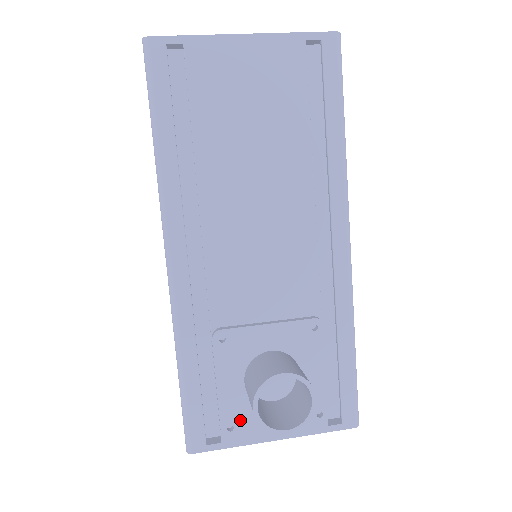
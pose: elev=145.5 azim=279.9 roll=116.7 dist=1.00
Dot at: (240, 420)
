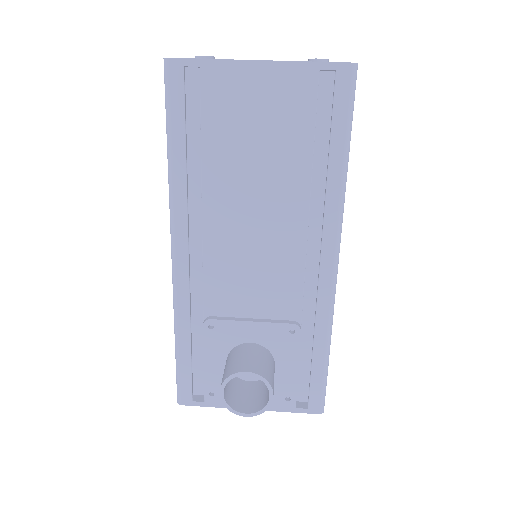
Dot at: occluded
